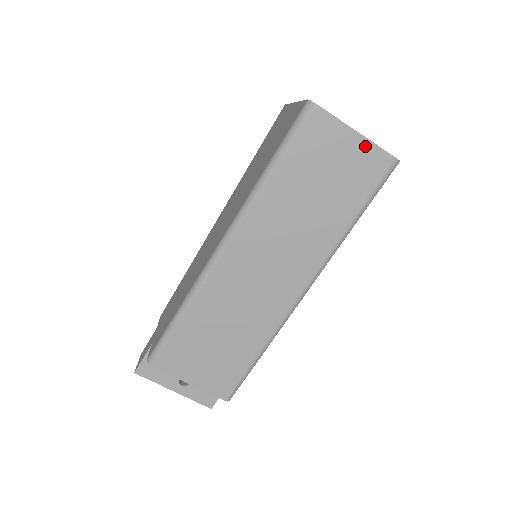
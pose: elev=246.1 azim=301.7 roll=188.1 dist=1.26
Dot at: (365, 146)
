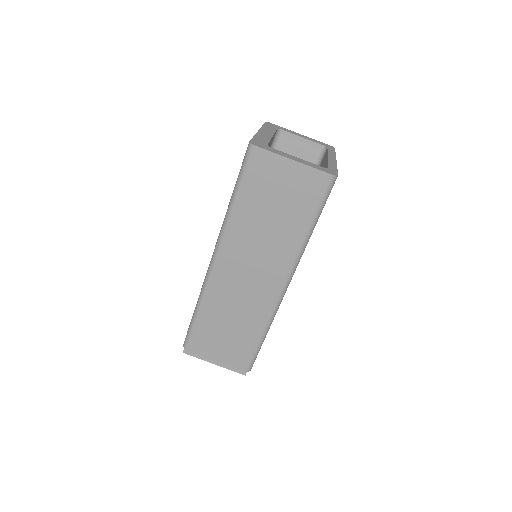
Dot at: (303, 170)
